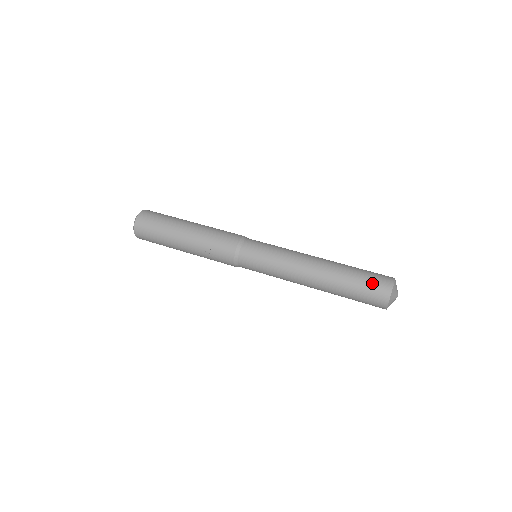
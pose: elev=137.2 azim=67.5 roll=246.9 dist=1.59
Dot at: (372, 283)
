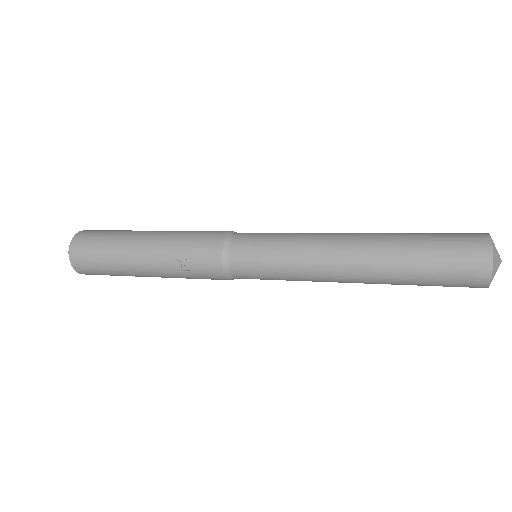
Dot at: (454, 251)
